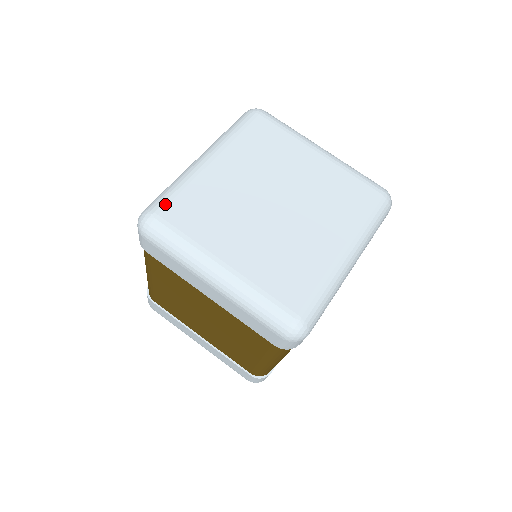
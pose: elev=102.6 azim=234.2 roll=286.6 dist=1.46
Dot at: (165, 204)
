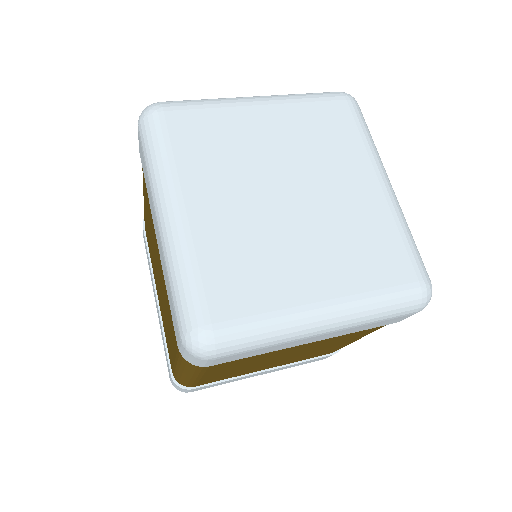
Dot at: (203, 305)
